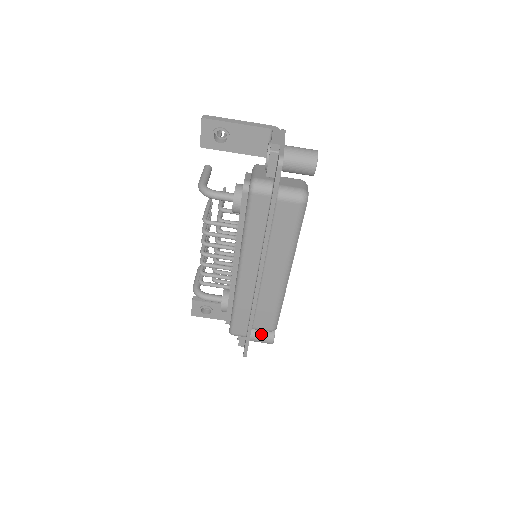
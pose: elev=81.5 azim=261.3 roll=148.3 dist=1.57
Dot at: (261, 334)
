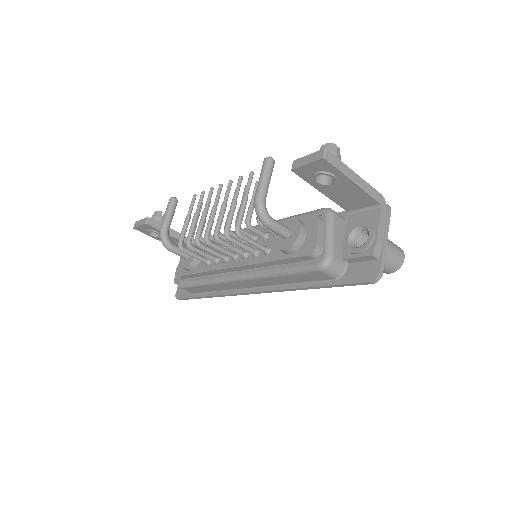
Dot at: occluded
